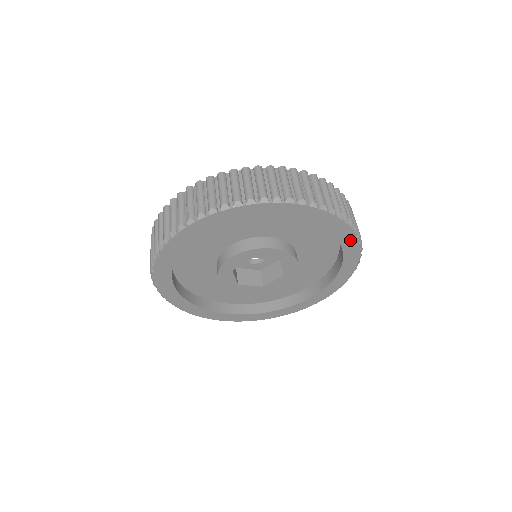
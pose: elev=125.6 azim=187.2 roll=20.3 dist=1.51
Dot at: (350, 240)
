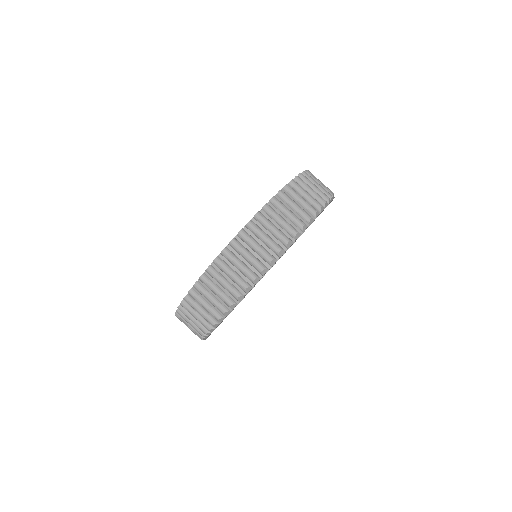
Dot at: occluded
